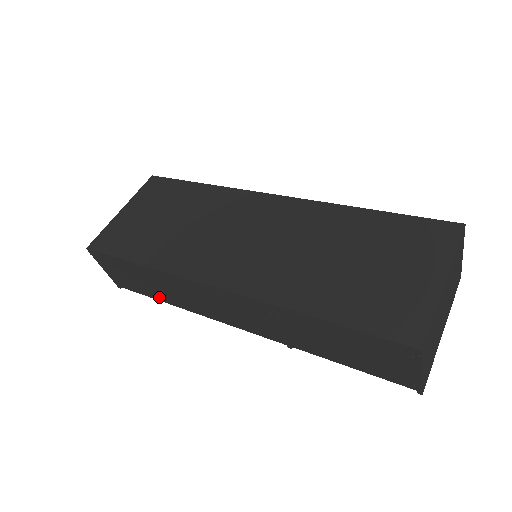
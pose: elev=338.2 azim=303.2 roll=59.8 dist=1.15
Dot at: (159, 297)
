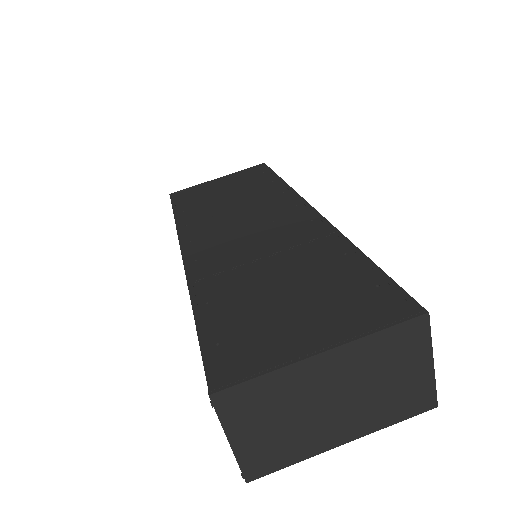
Dot at: occluded
